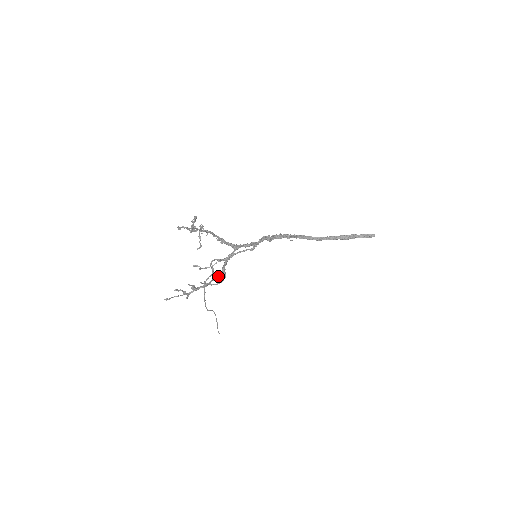
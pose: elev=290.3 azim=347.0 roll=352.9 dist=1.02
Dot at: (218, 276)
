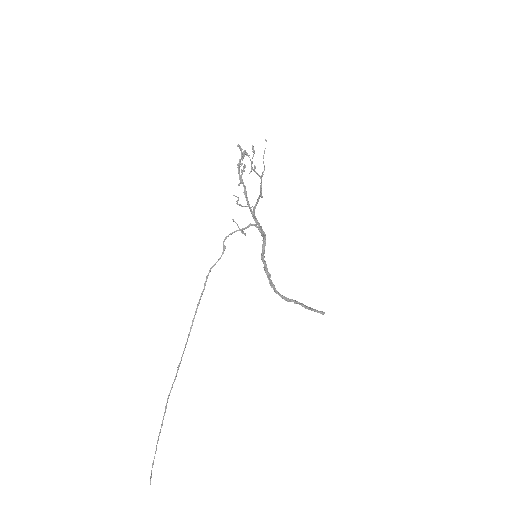
Dot at: occluded
